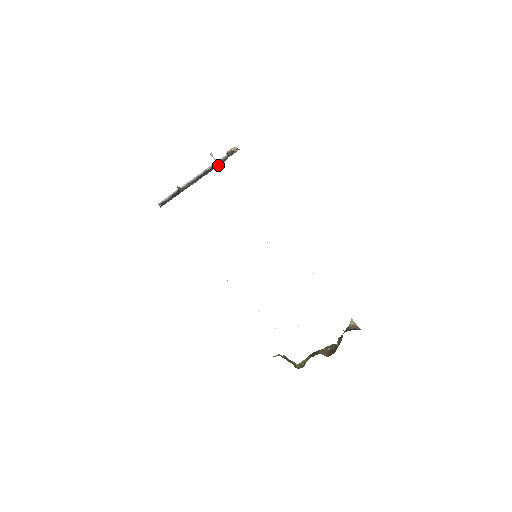
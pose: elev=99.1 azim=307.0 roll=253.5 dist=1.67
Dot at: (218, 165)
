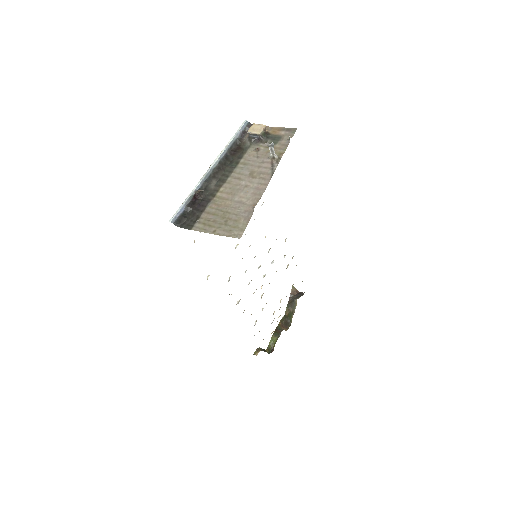
Dot at: (241, 151)
